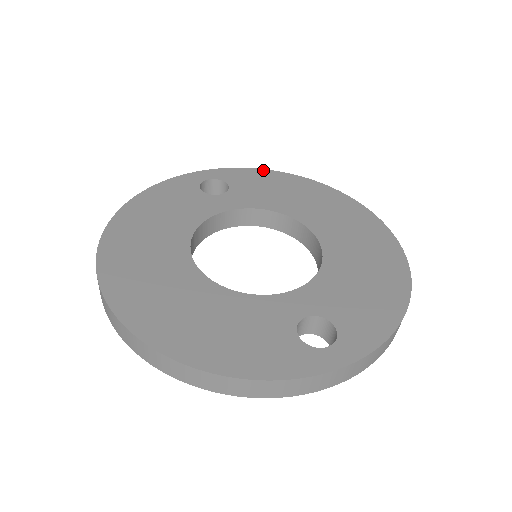
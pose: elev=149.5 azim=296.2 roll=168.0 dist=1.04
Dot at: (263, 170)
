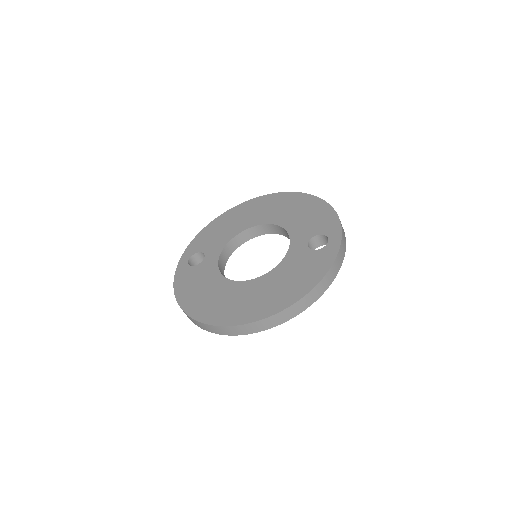
Dot at: (200, 233)
